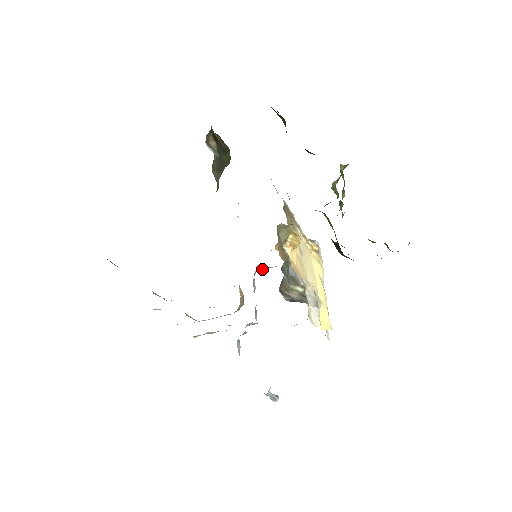
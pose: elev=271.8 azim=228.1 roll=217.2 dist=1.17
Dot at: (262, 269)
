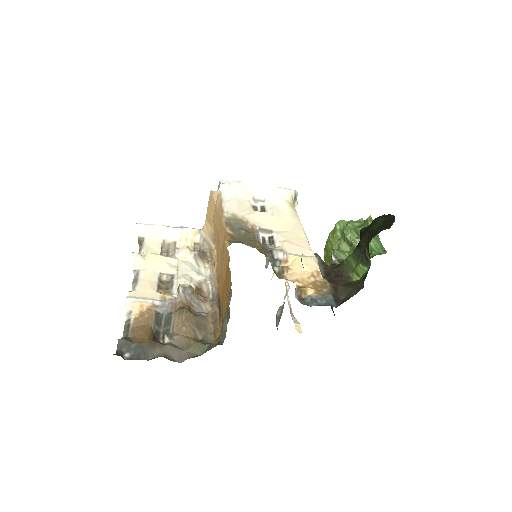
Dot at: (230, 183)
